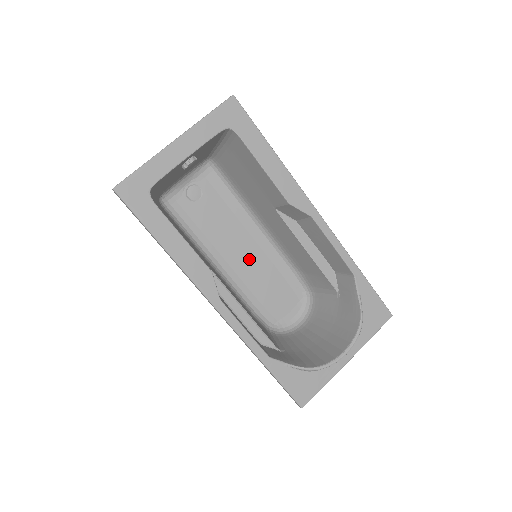
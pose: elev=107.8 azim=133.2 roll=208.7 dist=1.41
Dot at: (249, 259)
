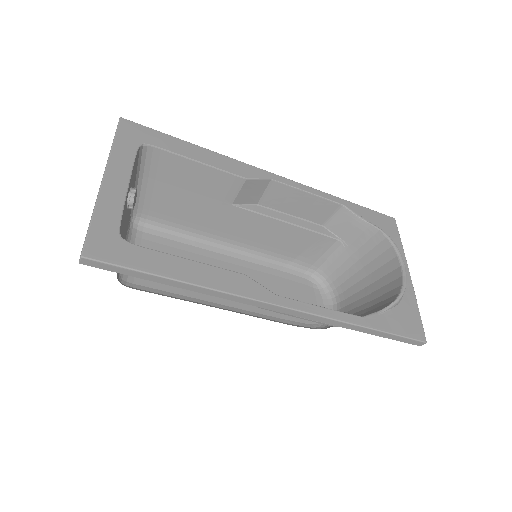
Dot at: occluded
